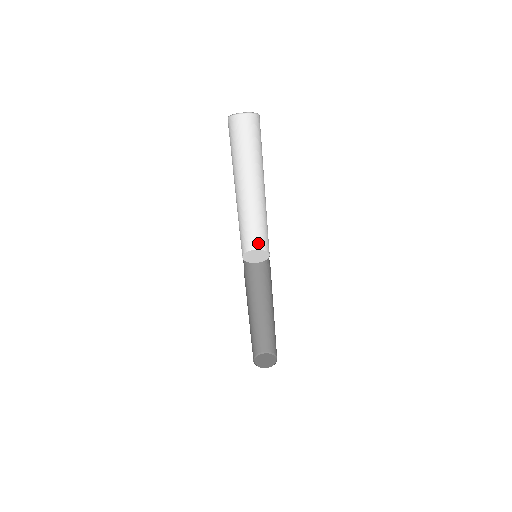
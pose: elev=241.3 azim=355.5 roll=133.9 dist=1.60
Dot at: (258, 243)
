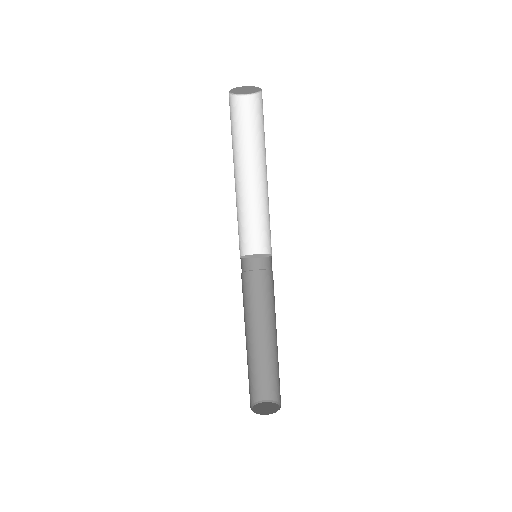
Dot at: (254, 246)
